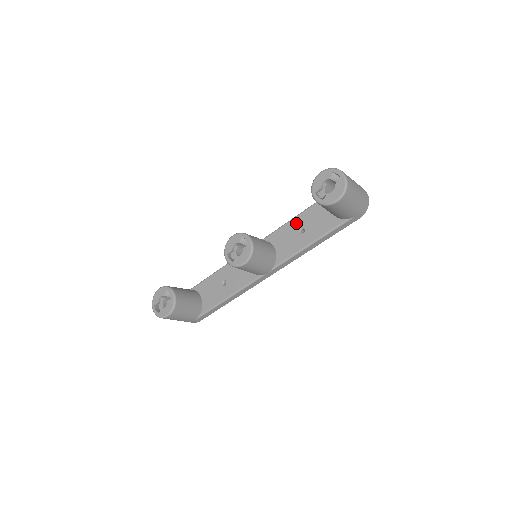
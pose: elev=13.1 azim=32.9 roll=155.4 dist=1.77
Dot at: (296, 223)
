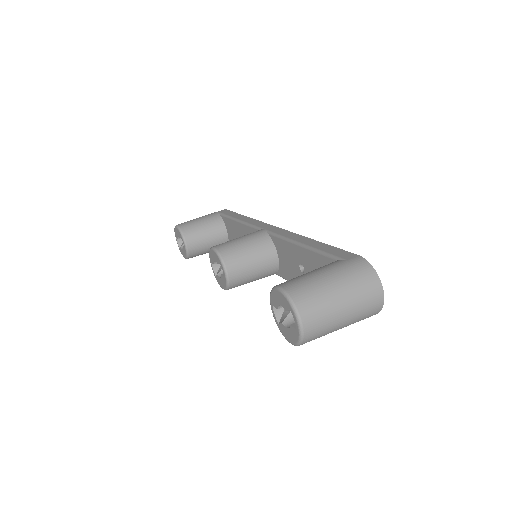
Dot at: (297, 253)
